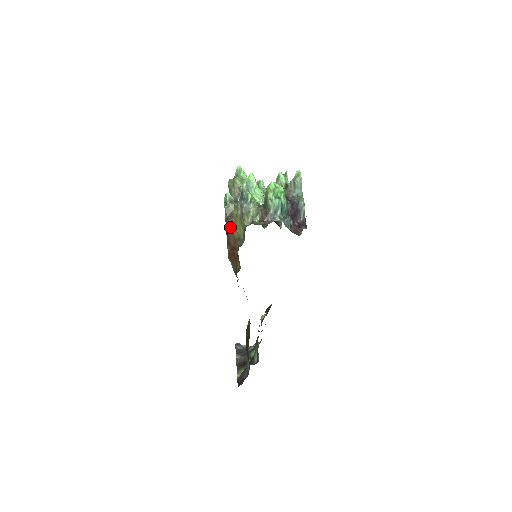
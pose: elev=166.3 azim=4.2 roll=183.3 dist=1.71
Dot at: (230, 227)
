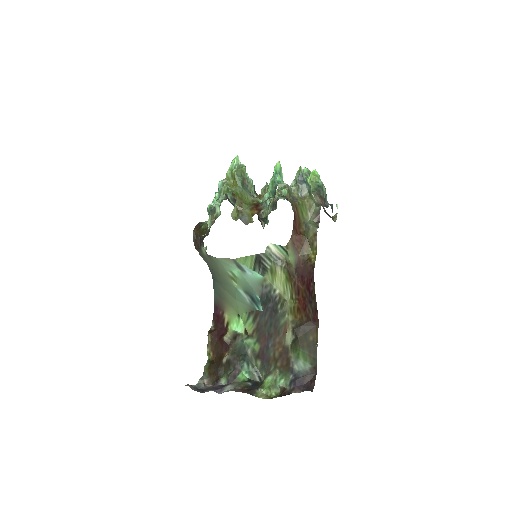
Dot at: (298, 209)
